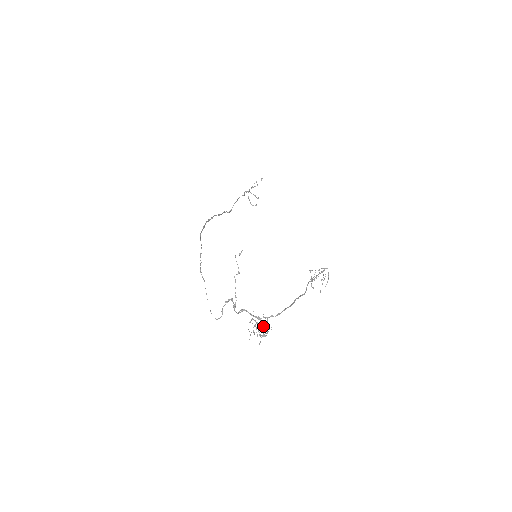
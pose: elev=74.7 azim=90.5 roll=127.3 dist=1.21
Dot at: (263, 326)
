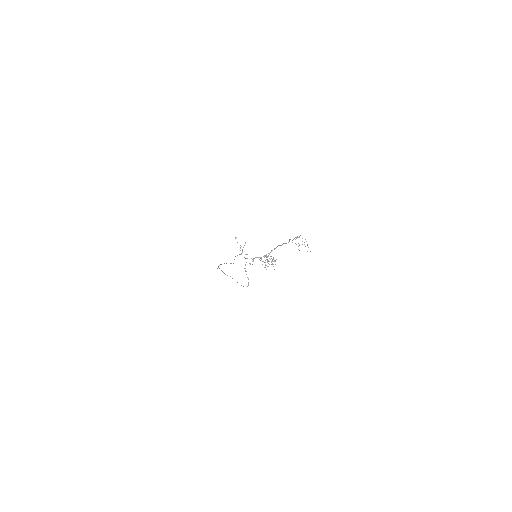
Dot at: (270, 259)
